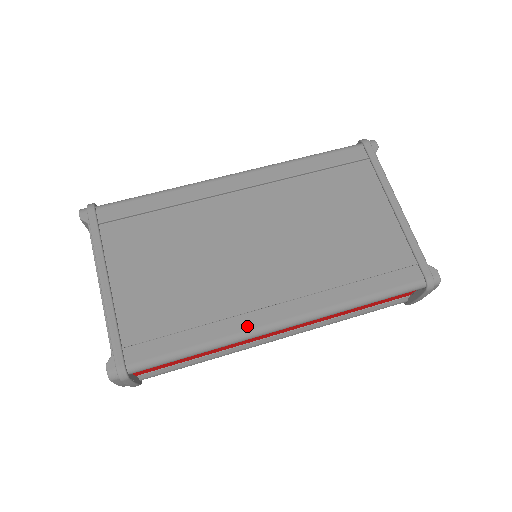
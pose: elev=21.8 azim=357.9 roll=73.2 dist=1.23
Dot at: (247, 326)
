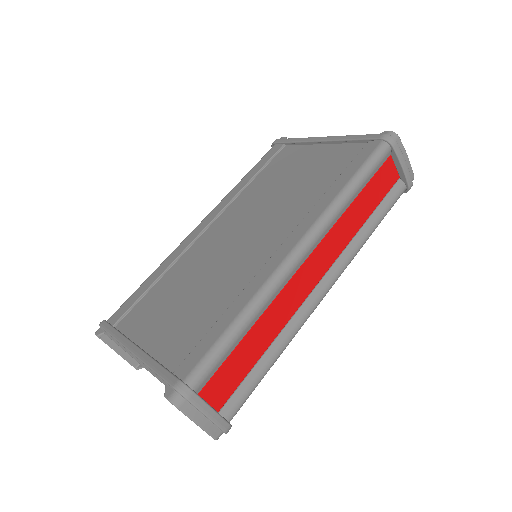
Dot at: (268, 273)
